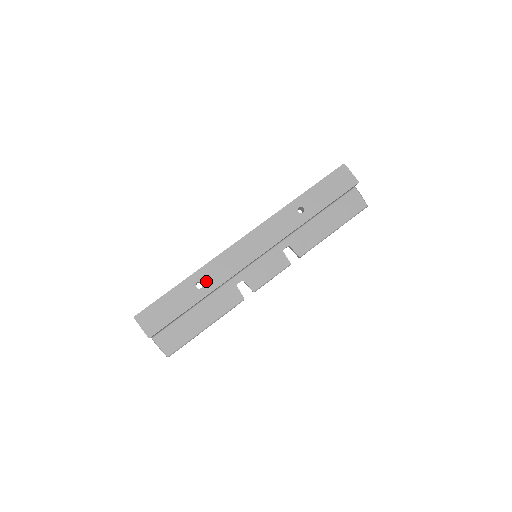
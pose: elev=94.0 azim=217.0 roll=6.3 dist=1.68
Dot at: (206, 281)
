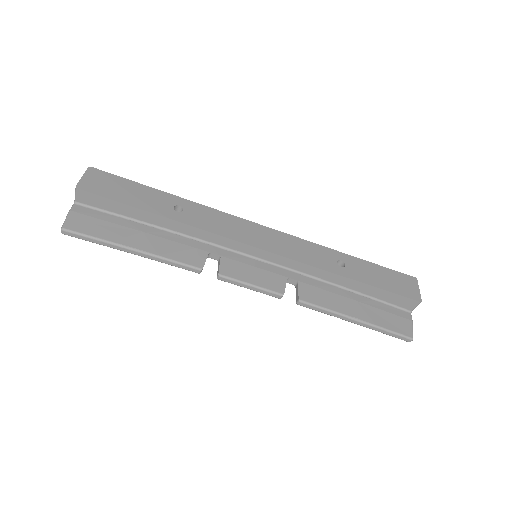
Dot at: (189, 213)
